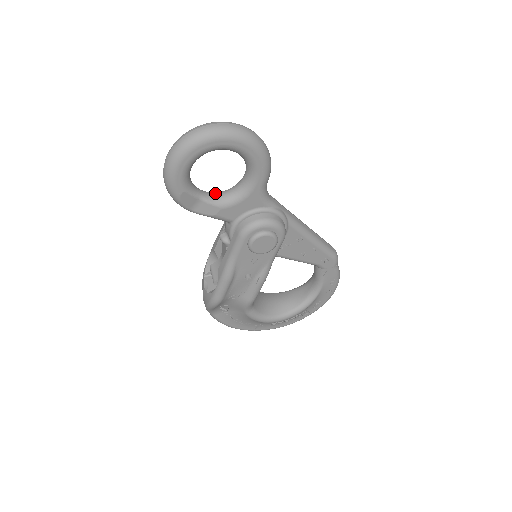
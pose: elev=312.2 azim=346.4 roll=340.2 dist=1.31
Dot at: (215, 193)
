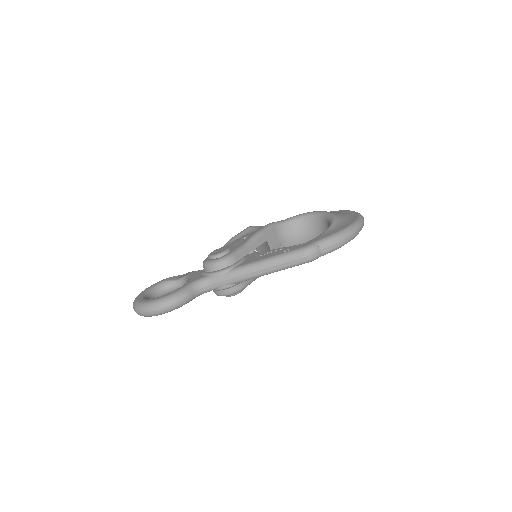
Dot at: (184, 283)
